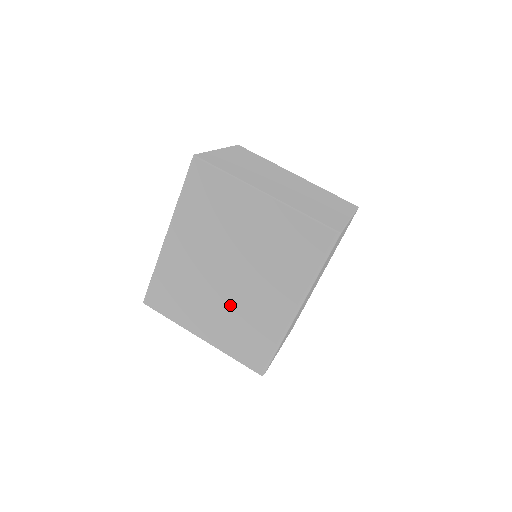
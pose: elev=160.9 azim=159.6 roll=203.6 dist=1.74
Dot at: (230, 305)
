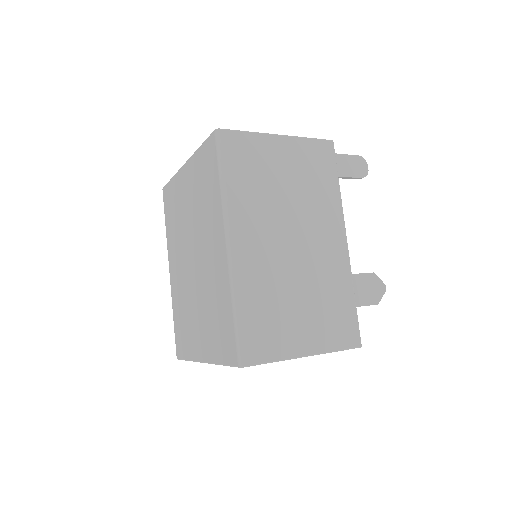
Dot at: (202, 296)
